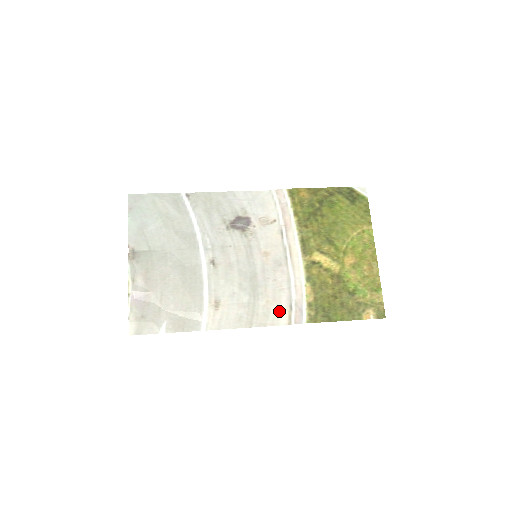
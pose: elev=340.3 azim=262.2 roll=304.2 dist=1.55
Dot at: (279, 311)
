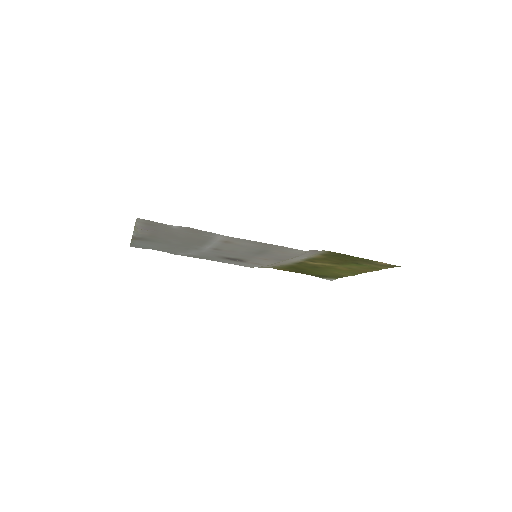
Dot at: (293, 252)
